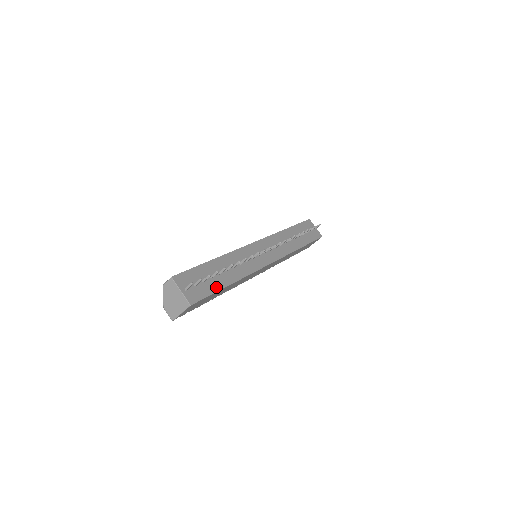
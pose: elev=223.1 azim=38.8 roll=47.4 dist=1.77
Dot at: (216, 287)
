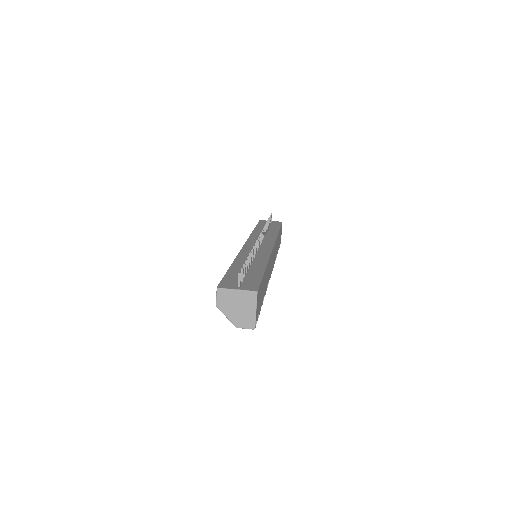
Dot at: (258, 274)
